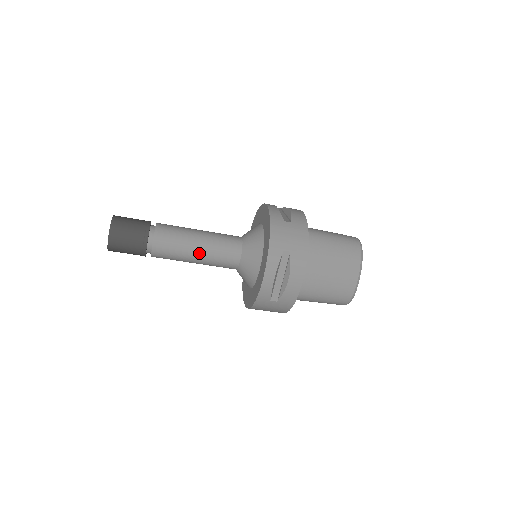
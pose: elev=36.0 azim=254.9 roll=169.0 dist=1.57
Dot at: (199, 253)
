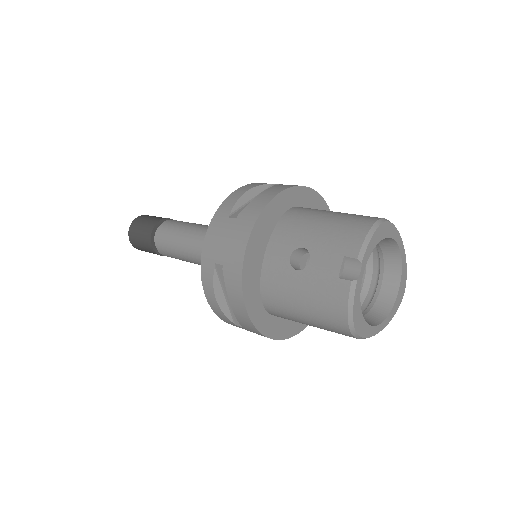
Dot at: occluded
